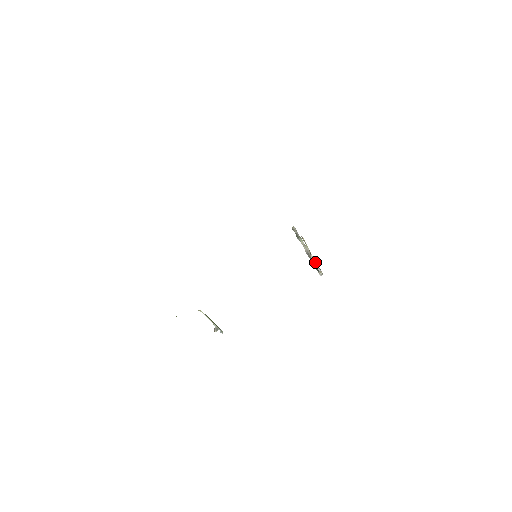
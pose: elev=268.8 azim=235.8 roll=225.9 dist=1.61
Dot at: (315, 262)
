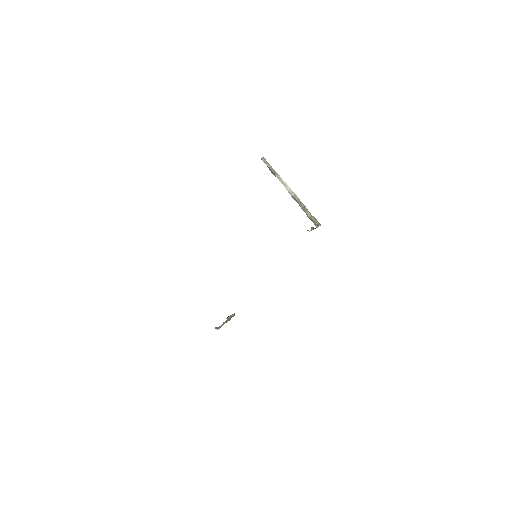
Dot at: (307, 211)
